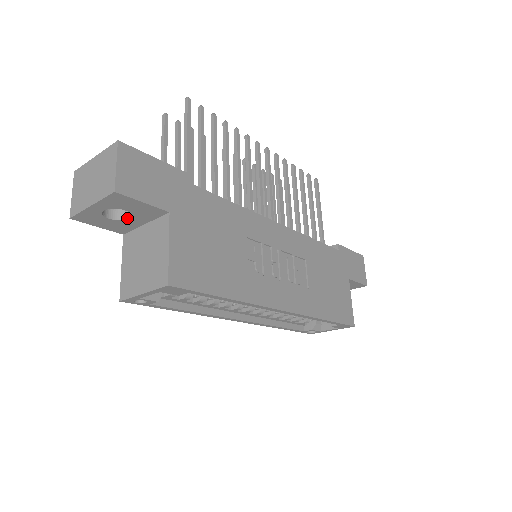
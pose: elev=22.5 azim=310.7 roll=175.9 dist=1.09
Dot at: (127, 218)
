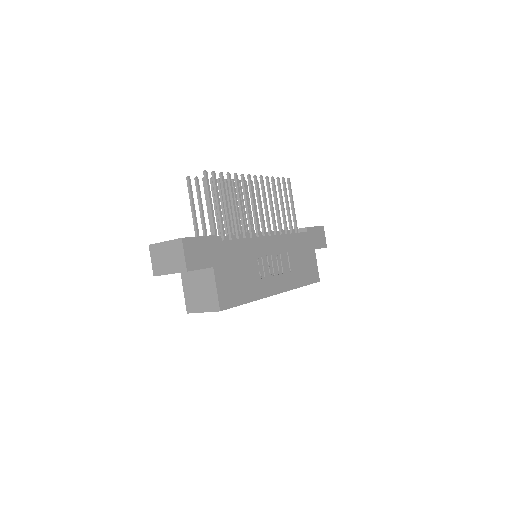
Dot at: occluded
